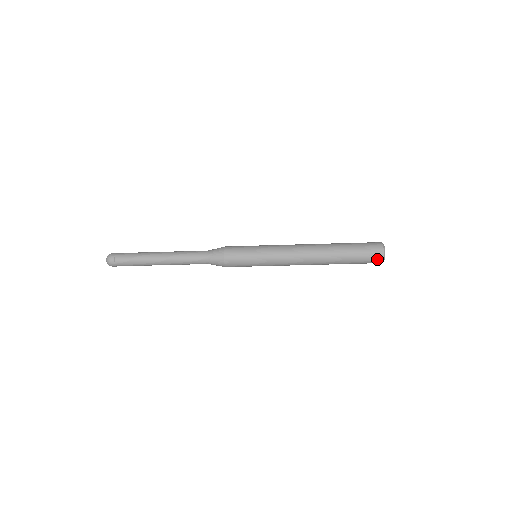
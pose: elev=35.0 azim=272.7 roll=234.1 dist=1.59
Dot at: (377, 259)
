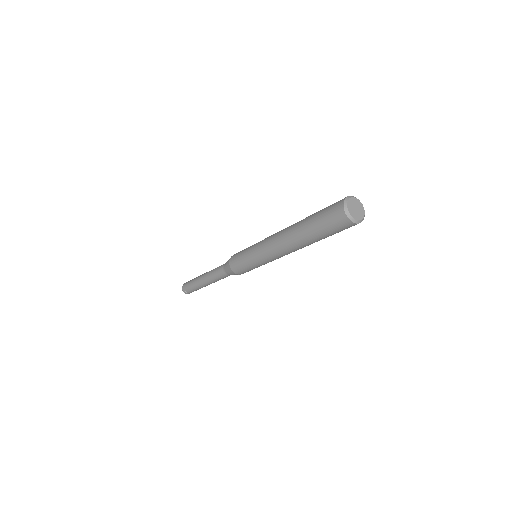
Dot at: (340, 218)
